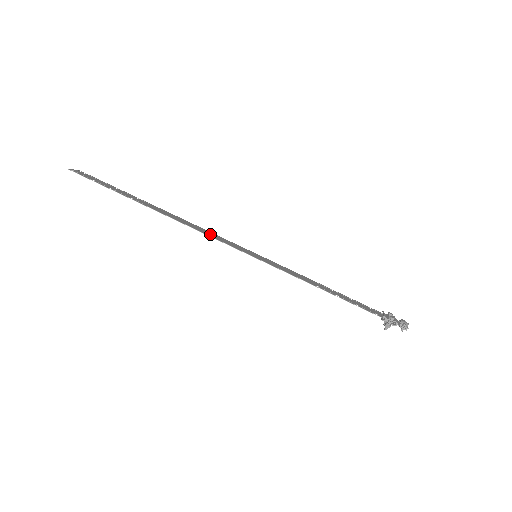
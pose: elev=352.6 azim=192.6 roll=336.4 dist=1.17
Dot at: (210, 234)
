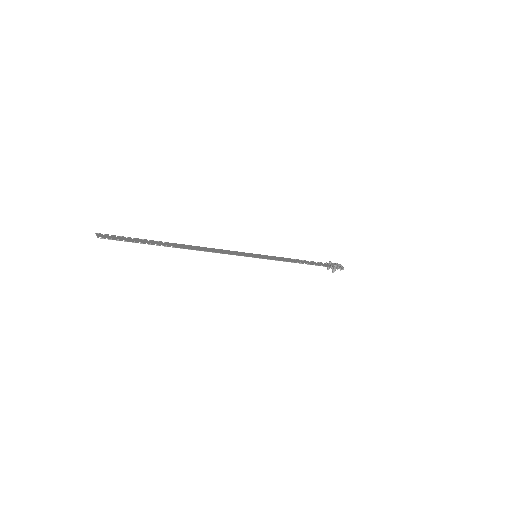
Dot at: (224, 252)
